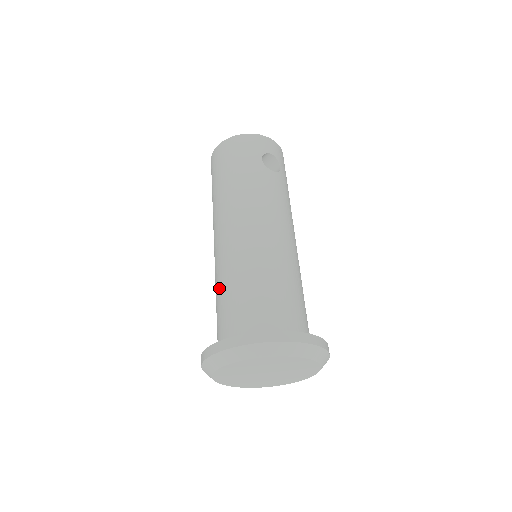
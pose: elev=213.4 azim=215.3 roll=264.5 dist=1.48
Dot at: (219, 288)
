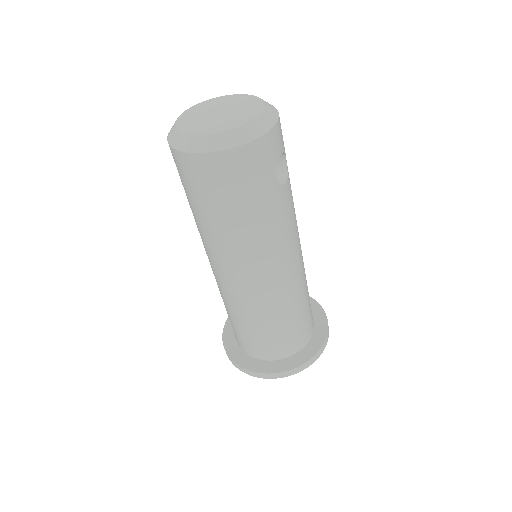
Dot at: (243, 320)
